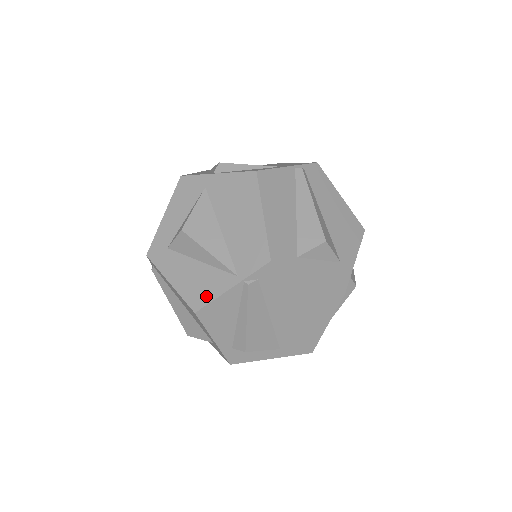
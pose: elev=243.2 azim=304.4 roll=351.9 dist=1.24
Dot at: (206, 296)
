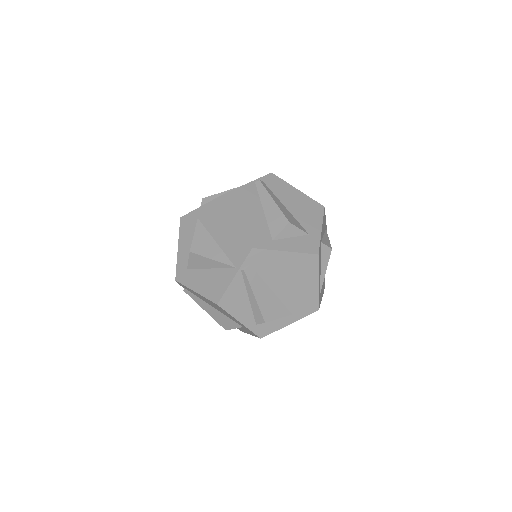
Dot at: (220, 290)
